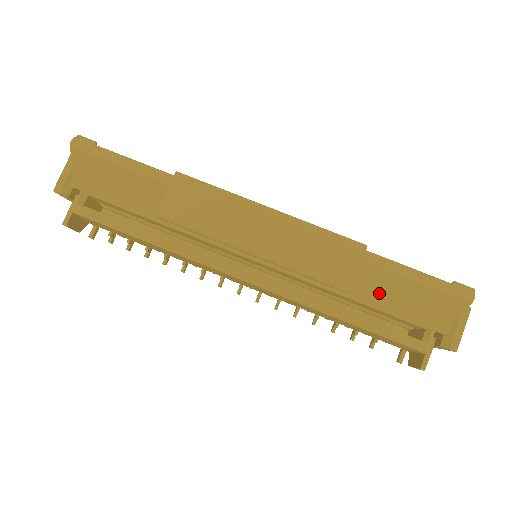
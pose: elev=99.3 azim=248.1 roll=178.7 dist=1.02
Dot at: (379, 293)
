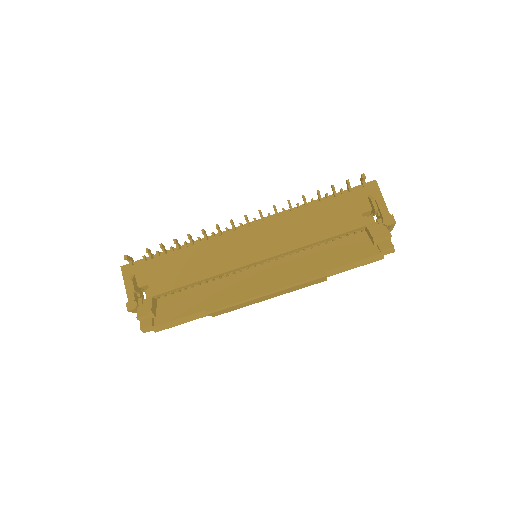
Dot at: occluded
